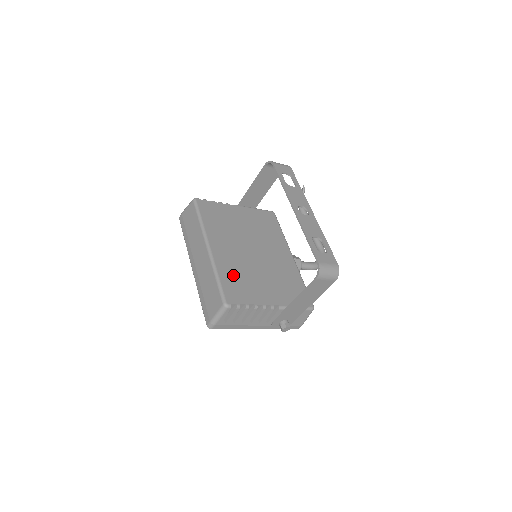
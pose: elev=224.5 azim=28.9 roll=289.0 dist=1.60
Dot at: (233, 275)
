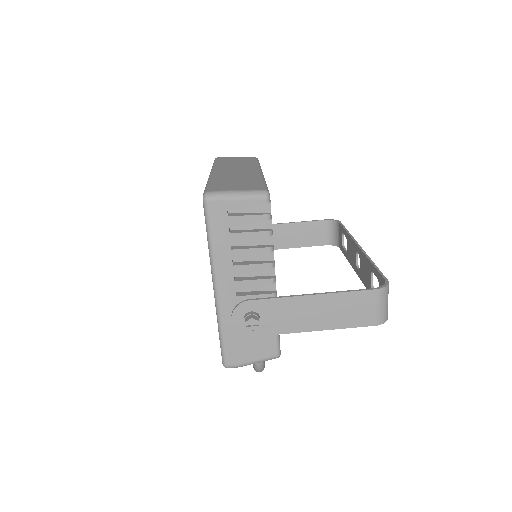
Dot at: occluded
